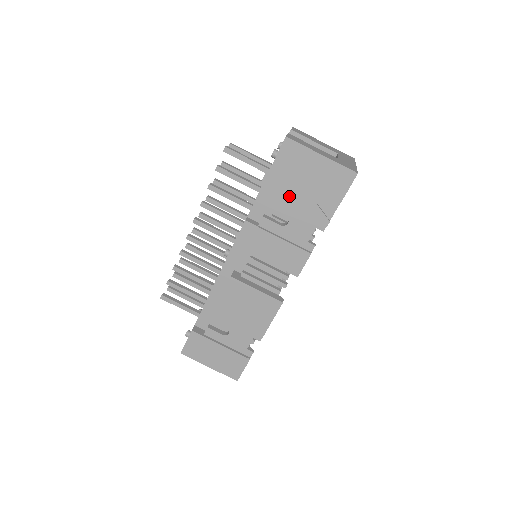
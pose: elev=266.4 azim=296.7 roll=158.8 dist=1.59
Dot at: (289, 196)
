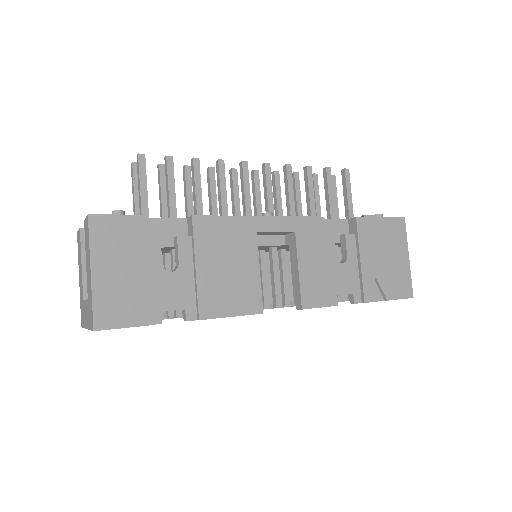
Dot at: (367, 248)
